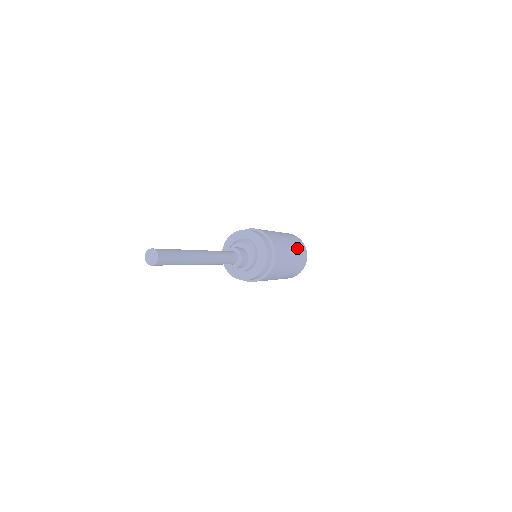
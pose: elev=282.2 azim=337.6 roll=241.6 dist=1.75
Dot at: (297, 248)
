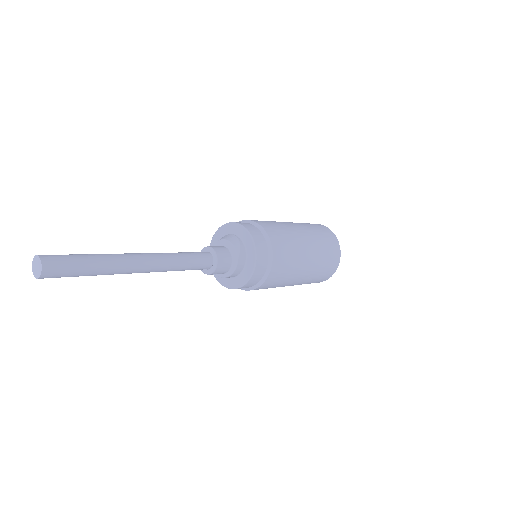
Dot at: (320, 242)
